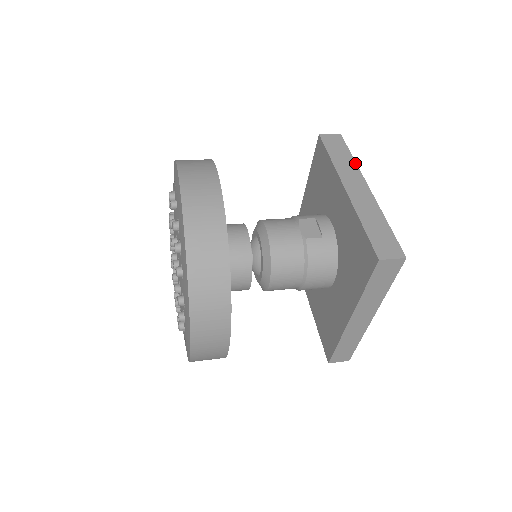
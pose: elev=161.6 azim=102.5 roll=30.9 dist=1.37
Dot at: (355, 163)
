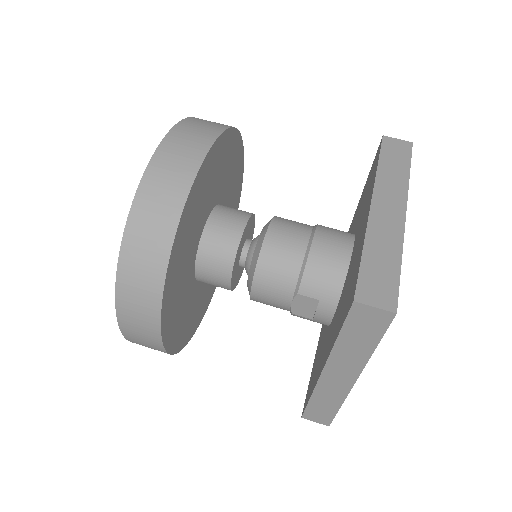
Dot at: (369, 356)
